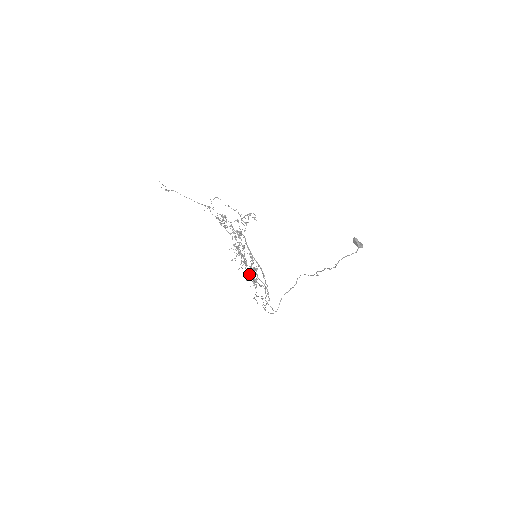
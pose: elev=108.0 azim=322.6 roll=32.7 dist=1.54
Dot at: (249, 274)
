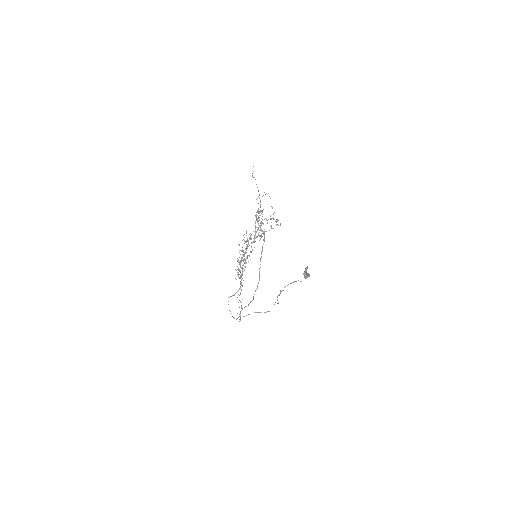
Dot at: occluded
